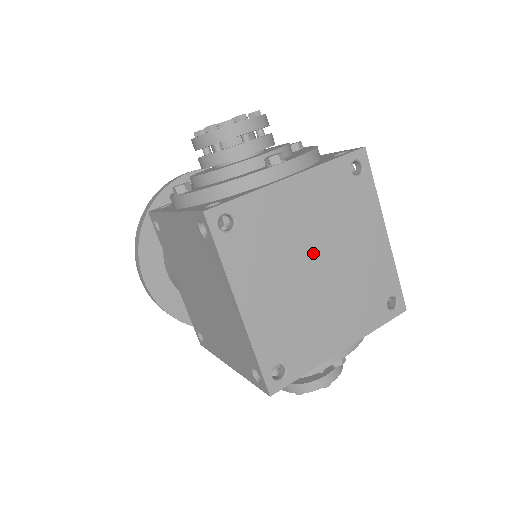
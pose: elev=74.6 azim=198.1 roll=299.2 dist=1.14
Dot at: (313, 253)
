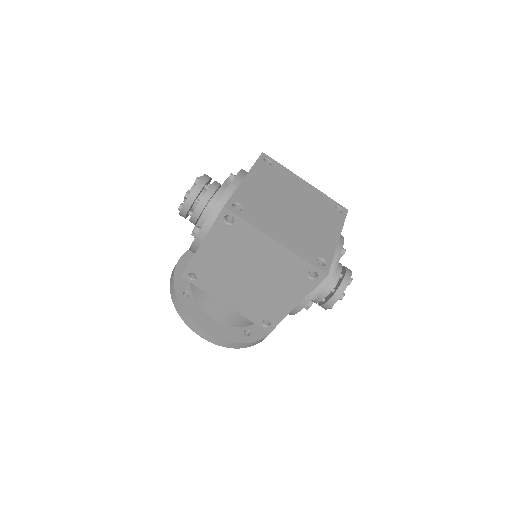
Dot at: (284, 203)
